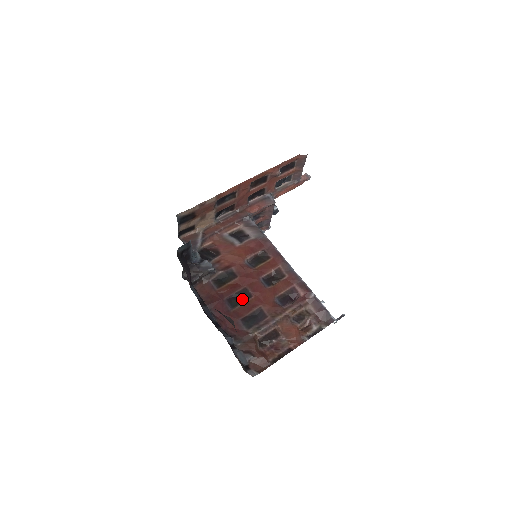
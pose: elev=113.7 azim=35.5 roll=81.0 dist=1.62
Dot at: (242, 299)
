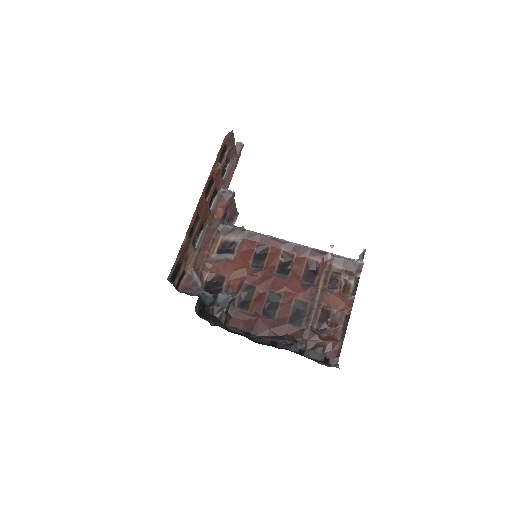
Dot at: (275, 304)
